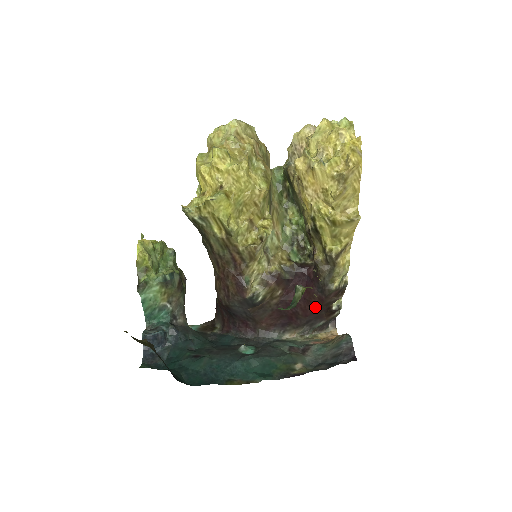
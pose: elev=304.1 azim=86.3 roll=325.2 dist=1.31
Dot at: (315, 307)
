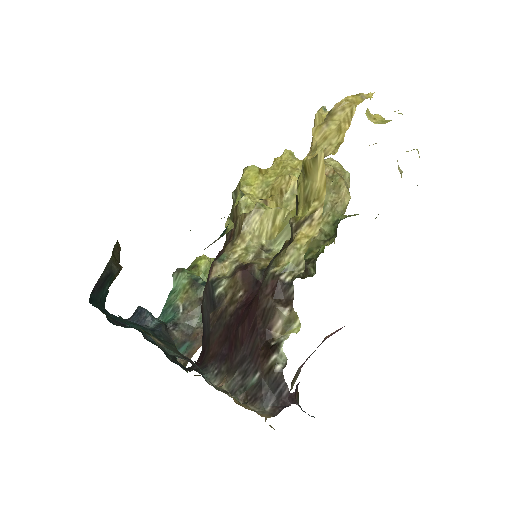
Dot at: (252, 318)
